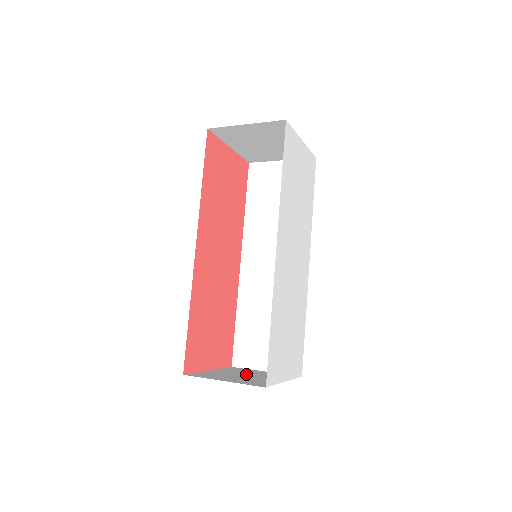
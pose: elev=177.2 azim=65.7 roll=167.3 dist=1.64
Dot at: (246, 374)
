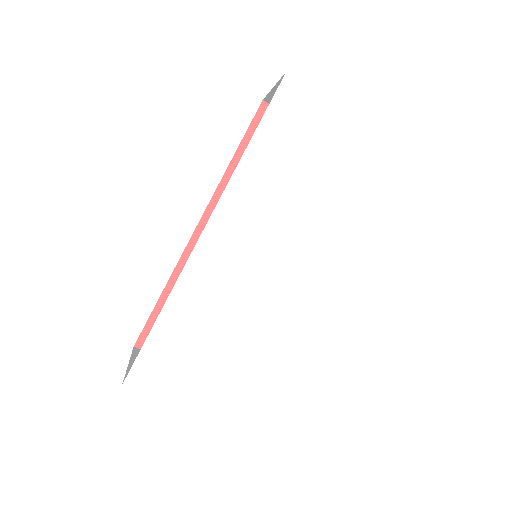
Dot at: occluded
